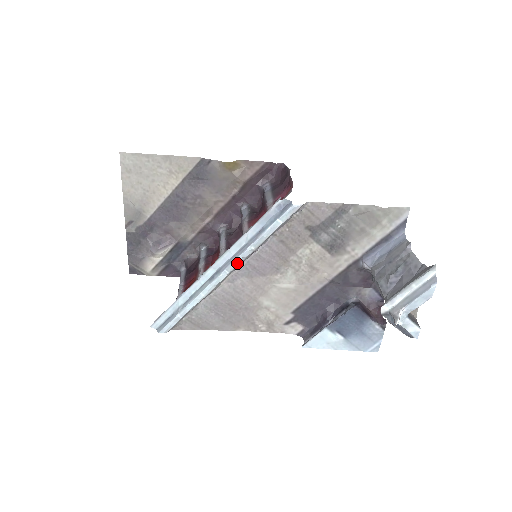
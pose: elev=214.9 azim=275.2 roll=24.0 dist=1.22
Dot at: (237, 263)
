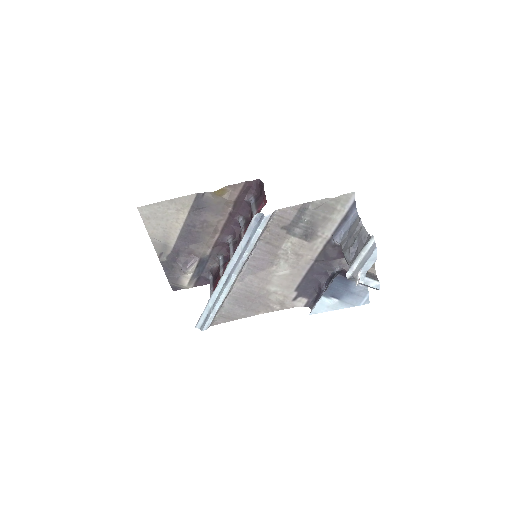
Dot at: (240, 267)
